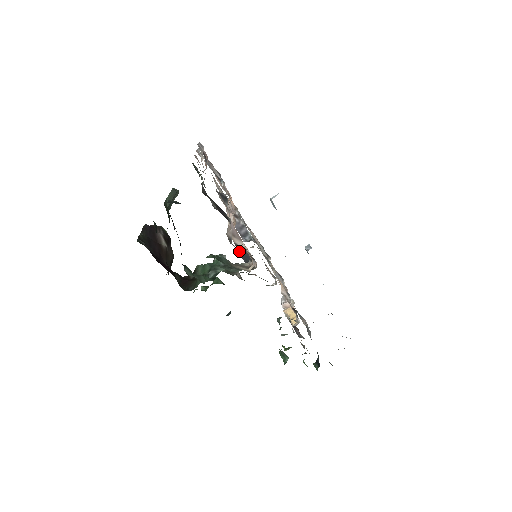
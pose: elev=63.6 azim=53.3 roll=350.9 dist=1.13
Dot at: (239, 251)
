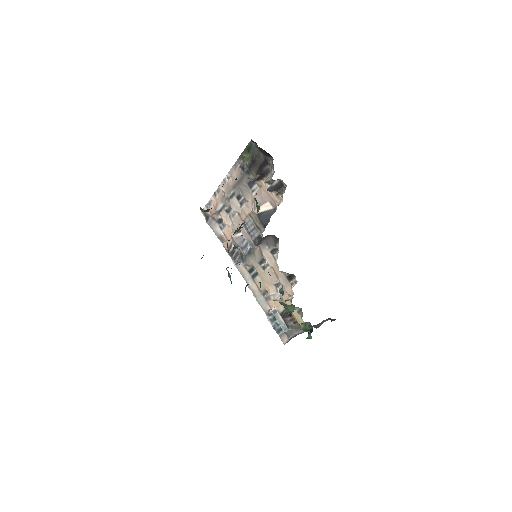
Dot at: (261, 218)
